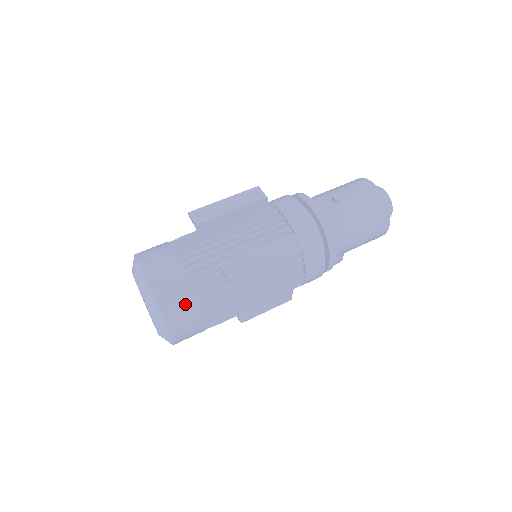
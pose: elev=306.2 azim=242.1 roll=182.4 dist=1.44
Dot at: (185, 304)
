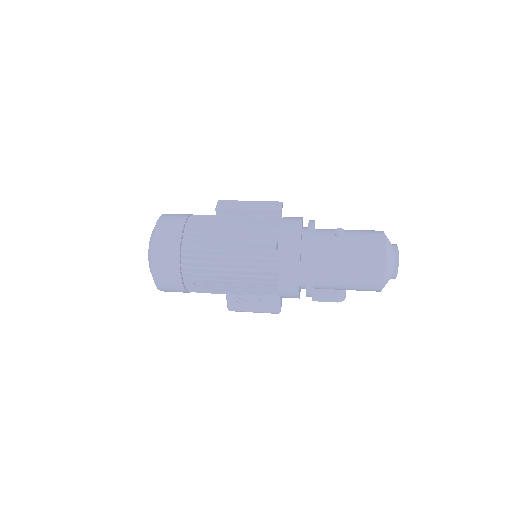
Dot at: (170, 254)
